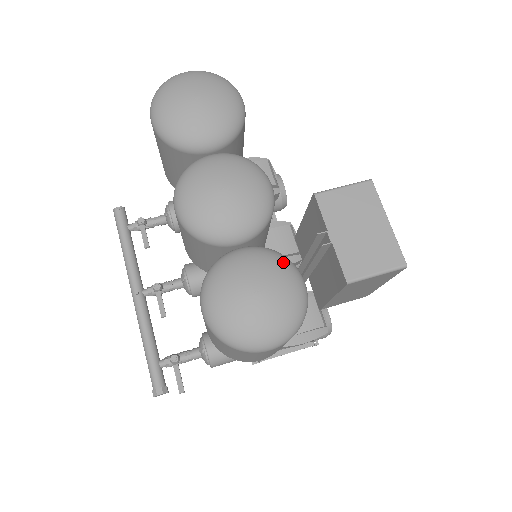
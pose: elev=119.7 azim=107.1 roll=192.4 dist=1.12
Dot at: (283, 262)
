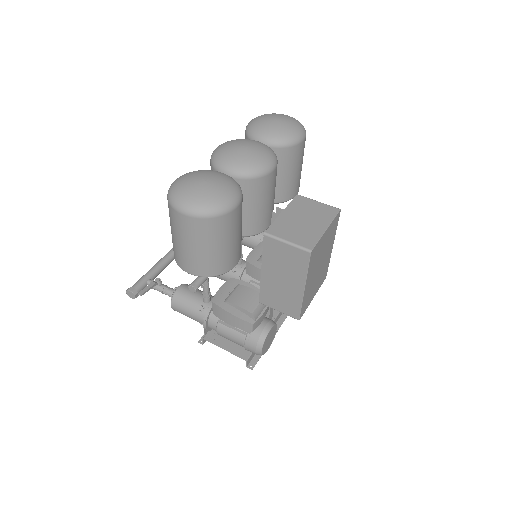
Dot at: (235, 186)
